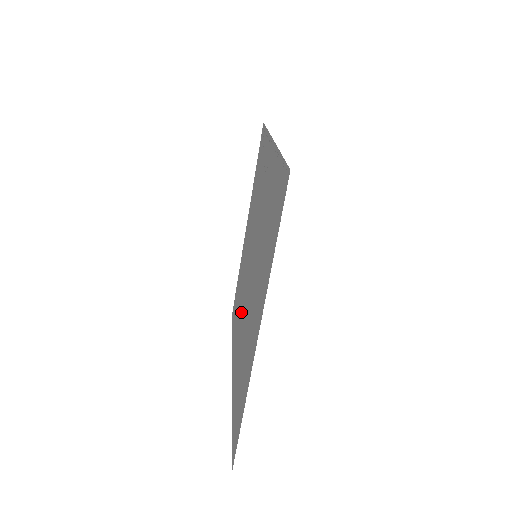
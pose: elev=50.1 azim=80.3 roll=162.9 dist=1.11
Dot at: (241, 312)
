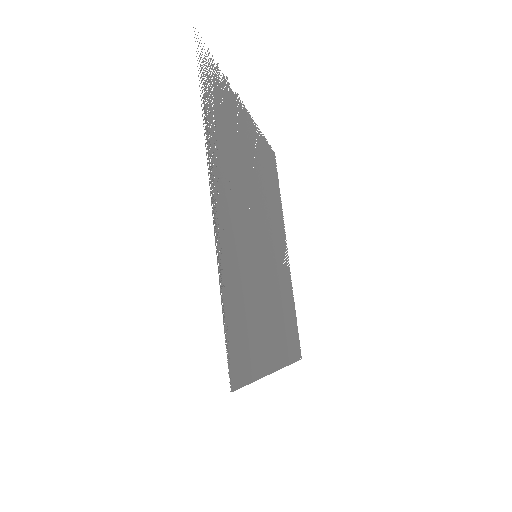
Dot at: (272, 229)
